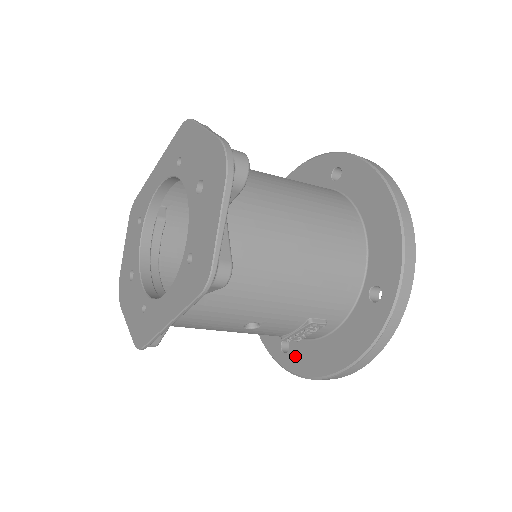
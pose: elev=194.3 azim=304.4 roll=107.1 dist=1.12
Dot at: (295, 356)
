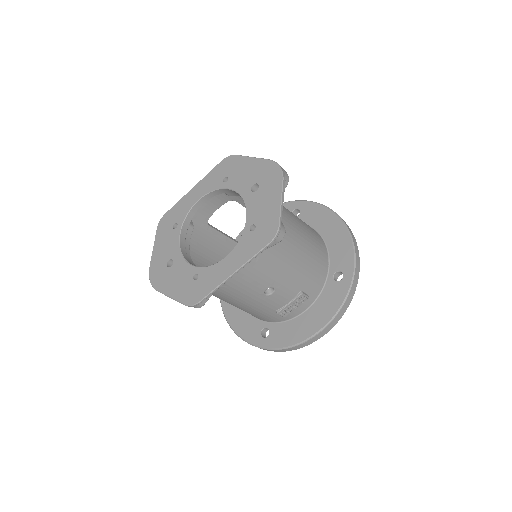
Dot at: (276, 336)
